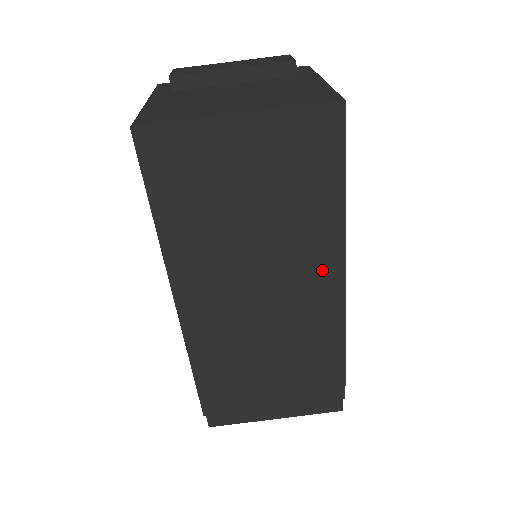
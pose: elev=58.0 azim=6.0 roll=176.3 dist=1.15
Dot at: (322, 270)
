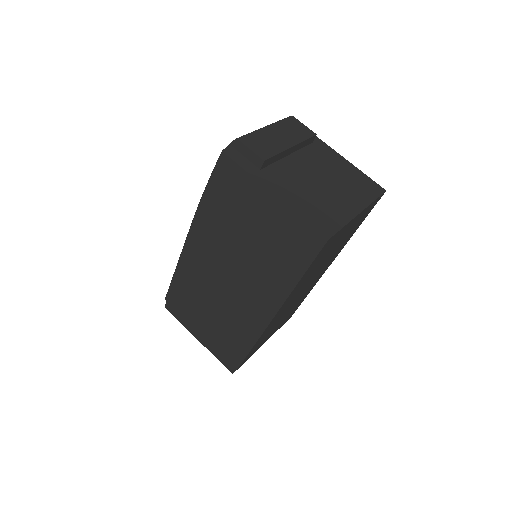
Dot at: (328, 265)
